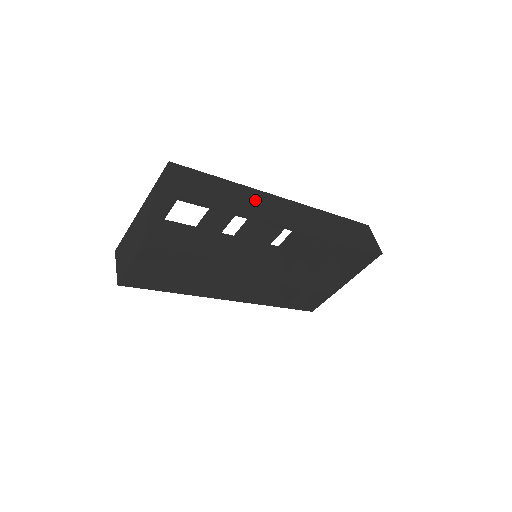
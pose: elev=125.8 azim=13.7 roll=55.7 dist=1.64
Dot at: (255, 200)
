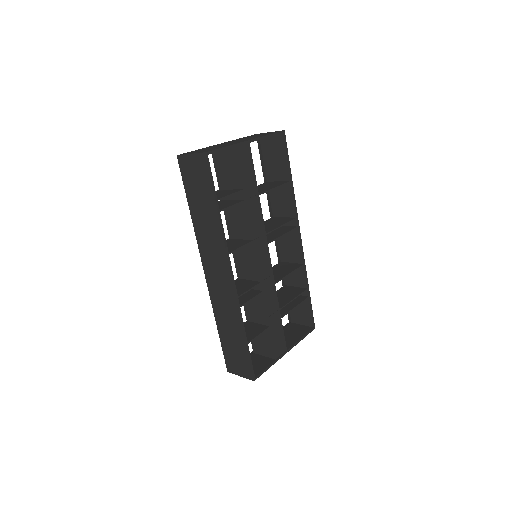
Dot at: (279, 203)
